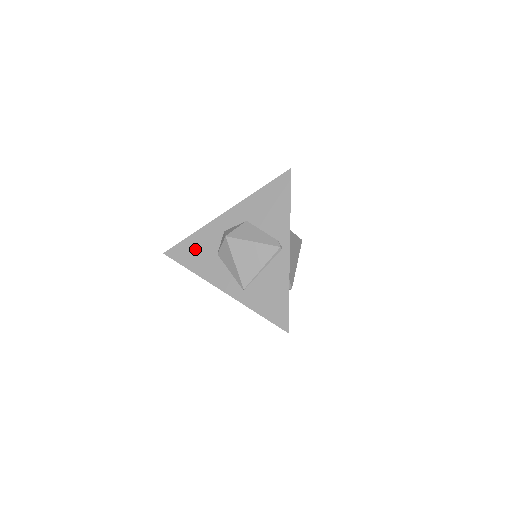
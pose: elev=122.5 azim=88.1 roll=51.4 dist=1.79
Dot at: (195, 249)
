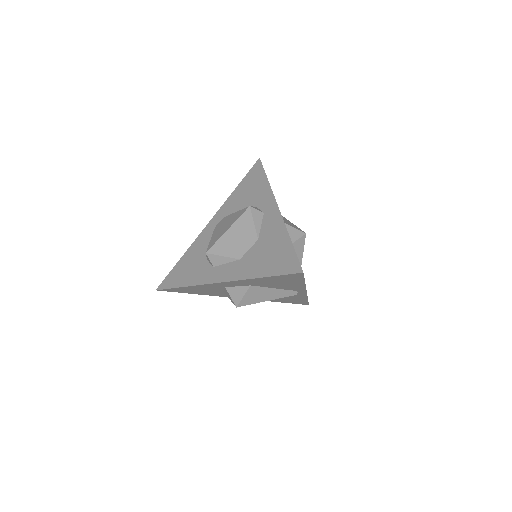
Dot at: occluded
